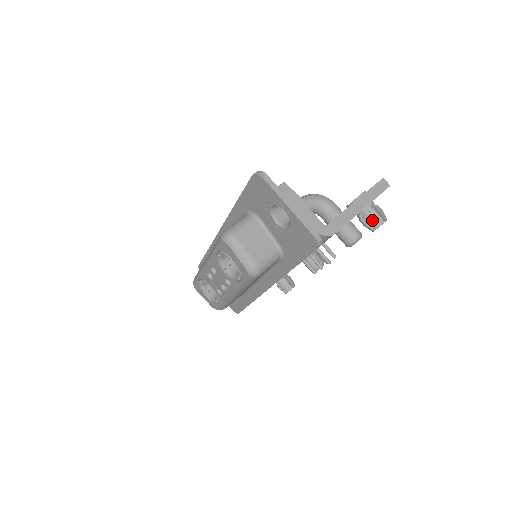
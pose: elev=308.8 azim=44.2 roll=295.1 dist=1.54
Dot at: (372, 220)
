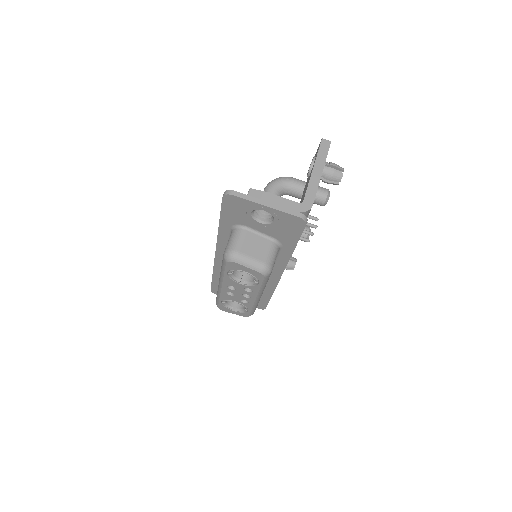
Dot at: (333, 176)
